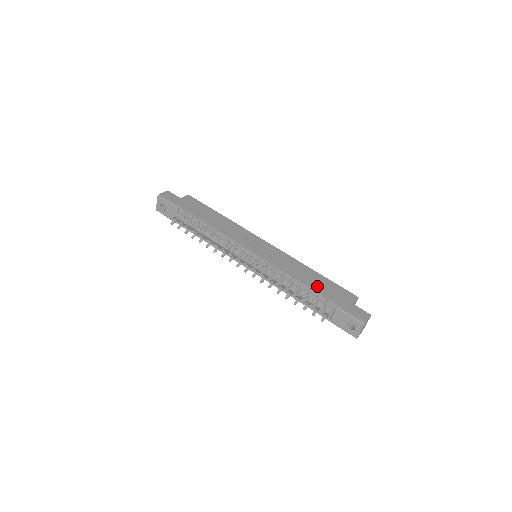
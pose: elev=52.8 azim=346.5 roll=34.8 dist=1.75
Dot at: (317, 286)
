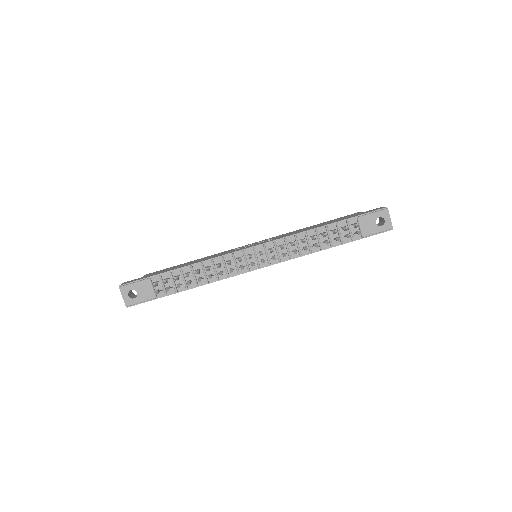
Dot at: (327, 223)
